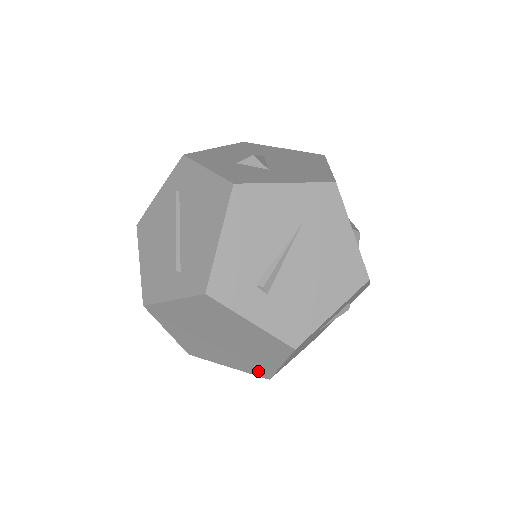
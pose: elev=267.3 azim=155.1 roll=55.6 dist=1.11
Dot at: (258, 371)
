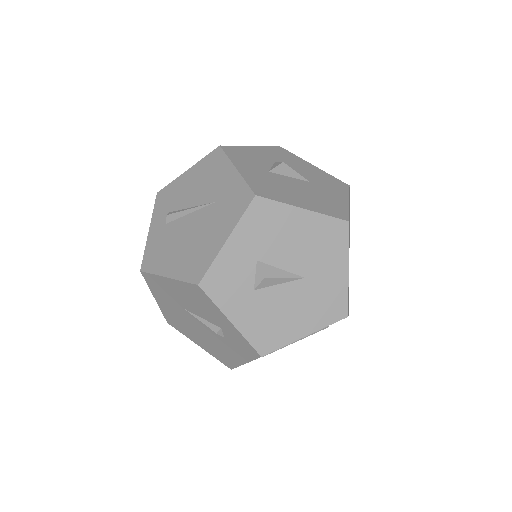
Dot at: occluded
